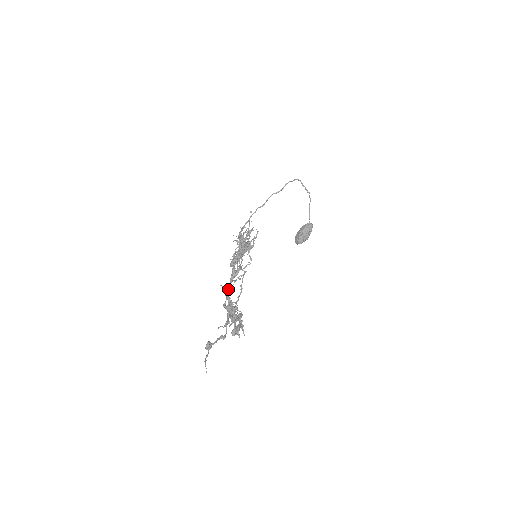
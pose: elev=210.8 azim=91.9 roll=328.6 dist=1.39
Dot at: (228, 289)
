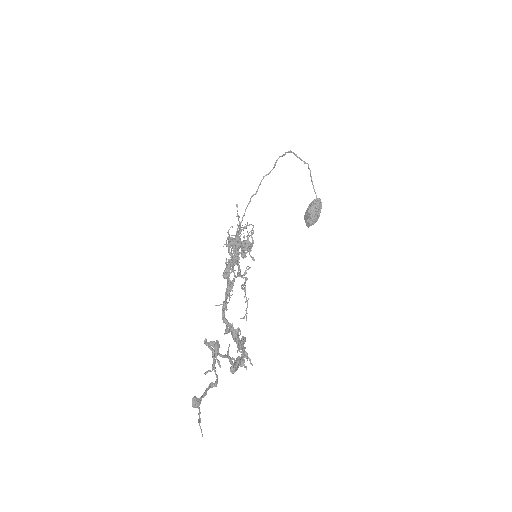
Dot at: (223, 309)
